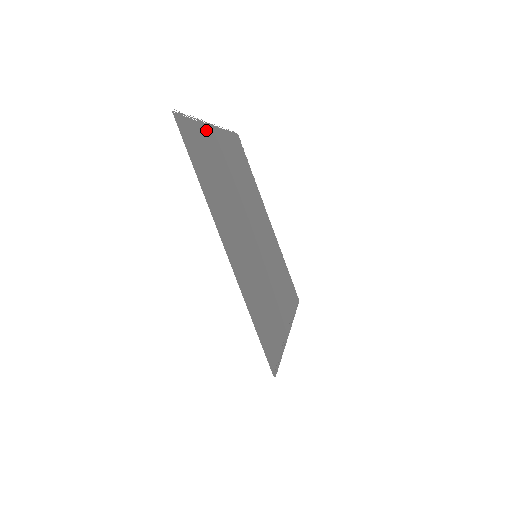
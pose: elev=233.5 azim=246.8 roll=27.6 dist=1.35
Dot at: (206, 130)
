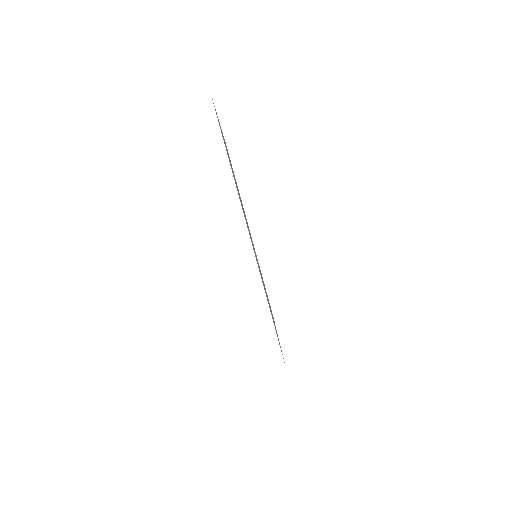
Dot at: (220, 126)
